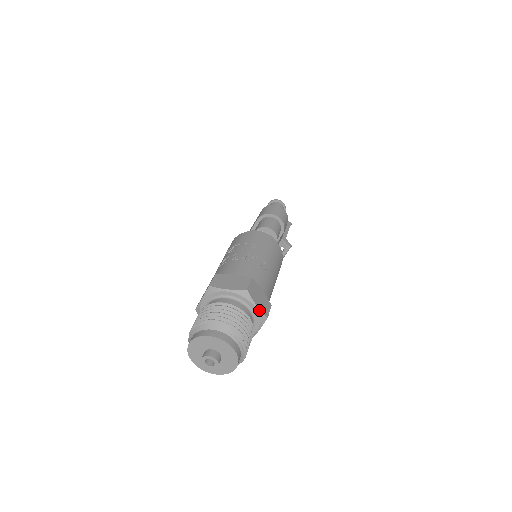
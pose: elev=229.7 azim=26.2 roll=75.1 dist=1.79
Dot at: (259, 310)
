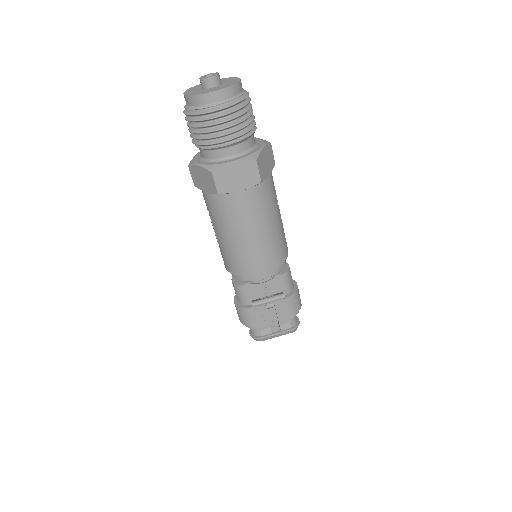
Dot at: (260, 151)
